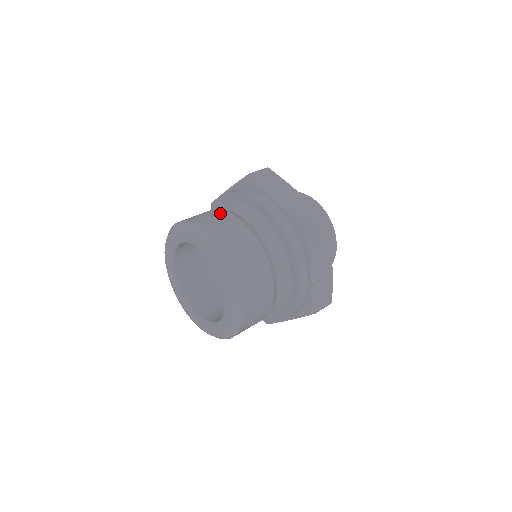
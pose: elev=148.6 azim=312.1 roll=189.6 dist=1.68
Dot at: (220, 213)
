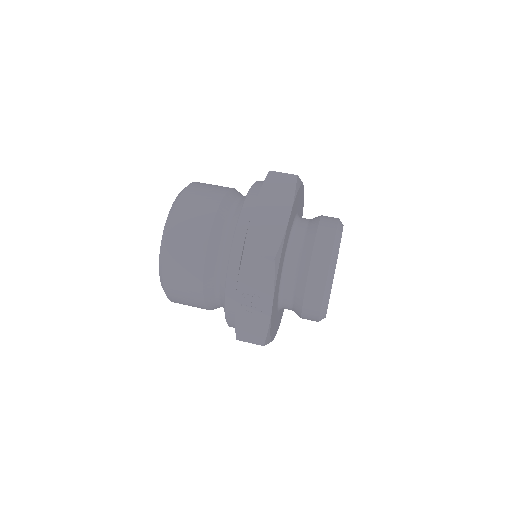
Dot at: (218, 192)
